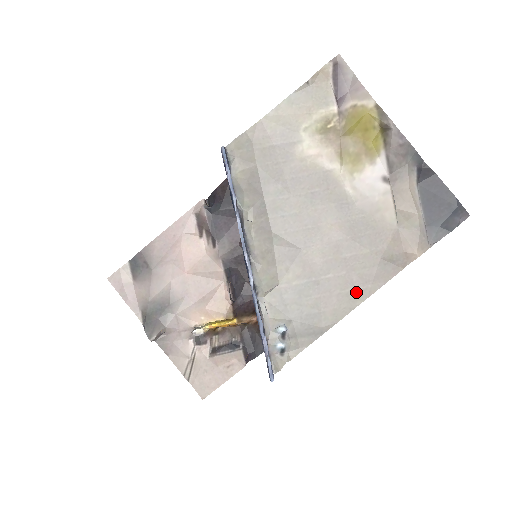
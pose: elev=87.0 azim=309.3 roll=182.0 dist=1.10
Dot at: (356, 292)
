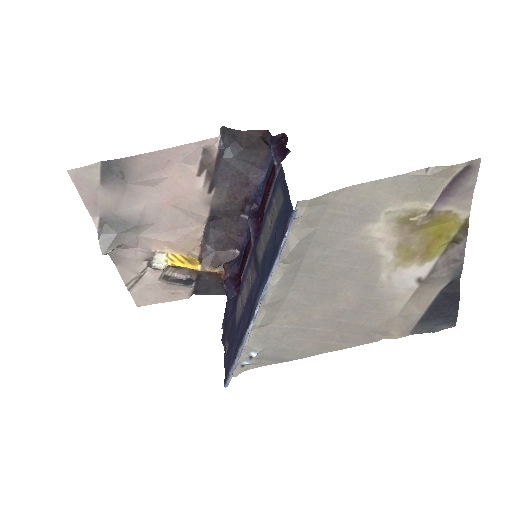
Dot at: (330, 345)
